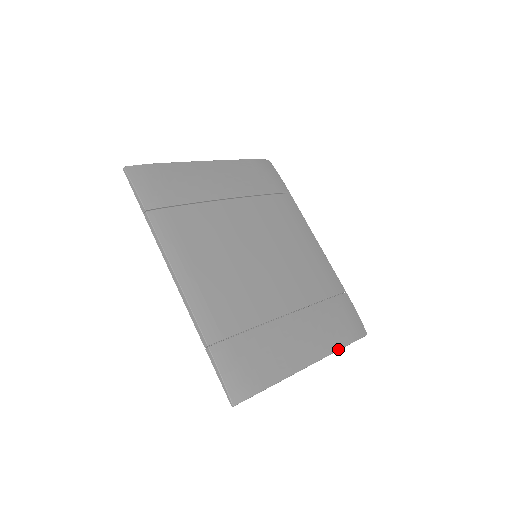
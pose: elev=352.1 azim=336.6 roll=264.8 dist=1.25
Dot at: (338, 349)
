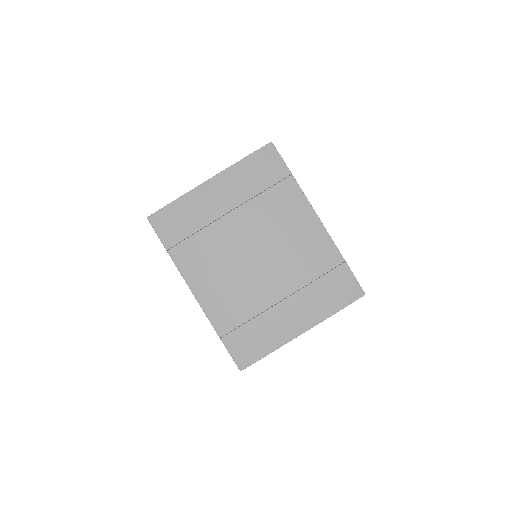
Dot at: occluded
